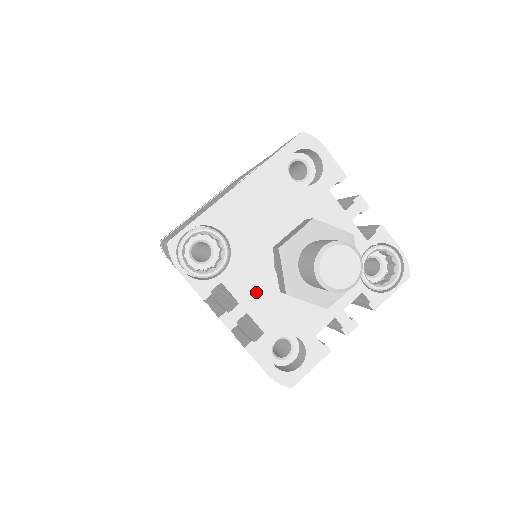
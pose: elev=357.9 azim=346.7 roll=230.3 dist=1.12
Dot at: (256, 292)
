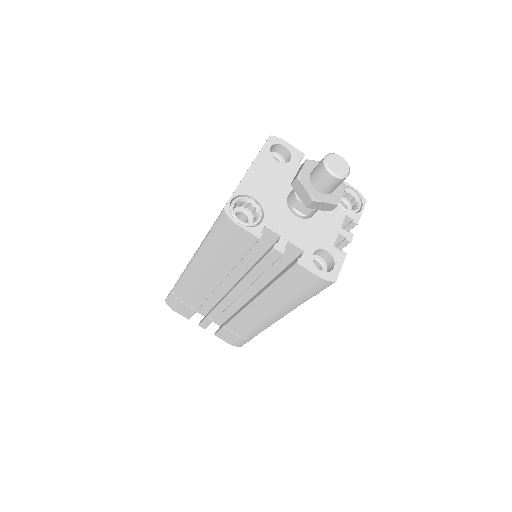
Dot at: (287, 227)
